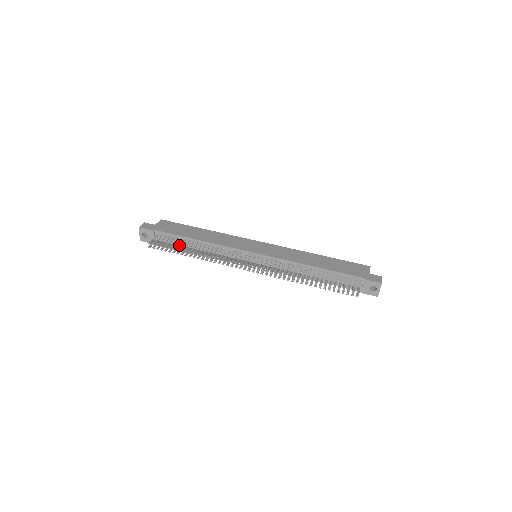
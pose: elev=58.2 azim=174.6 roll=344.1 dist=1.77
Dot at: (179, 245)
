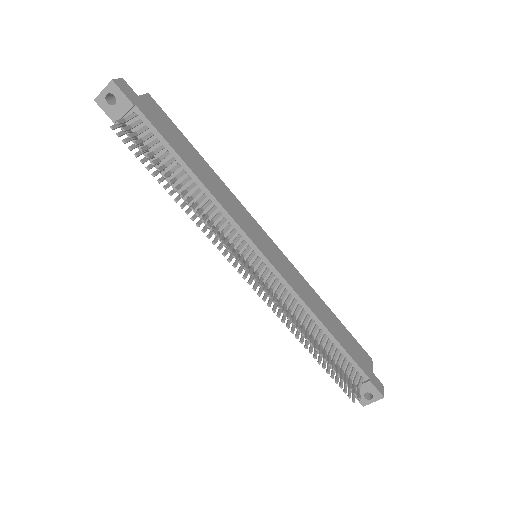
Dot at: occluded
